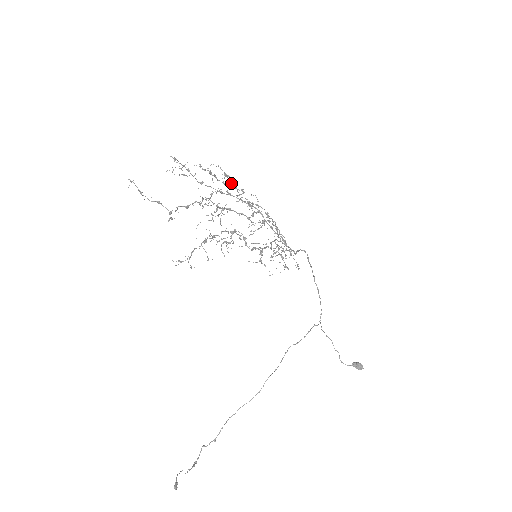
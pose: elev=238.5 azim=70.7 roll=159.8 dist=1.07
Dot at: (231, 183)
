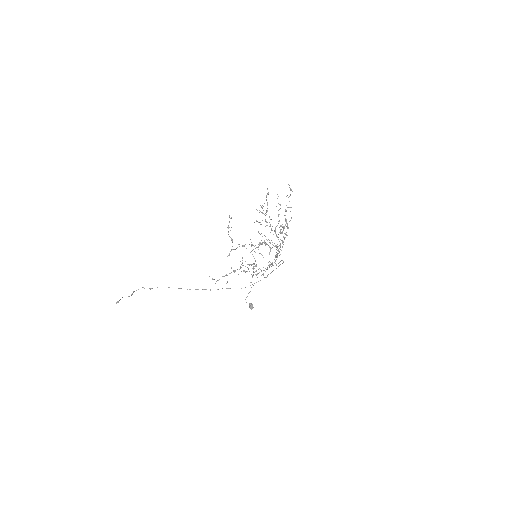
Dot at: (286, 211)
